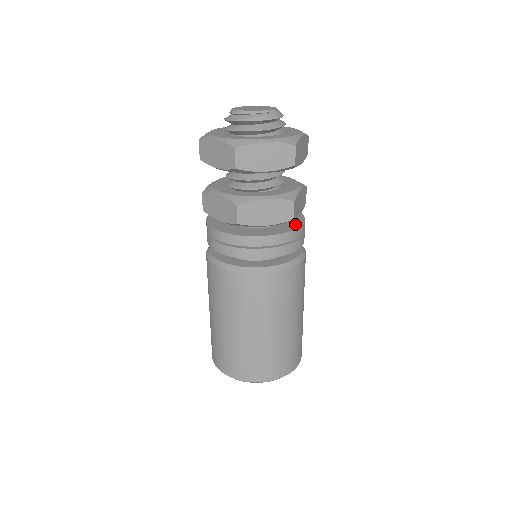
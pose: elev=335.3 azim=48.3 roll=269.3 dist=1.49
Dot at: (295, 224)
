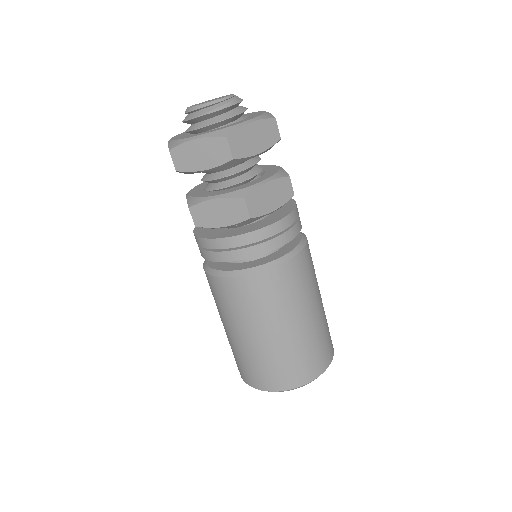
Dot at: (289, 204)
